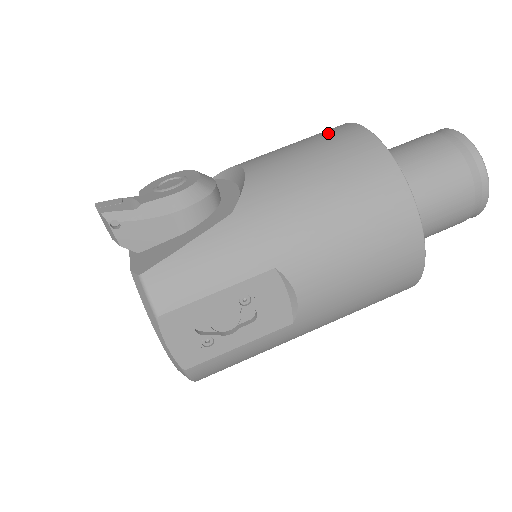
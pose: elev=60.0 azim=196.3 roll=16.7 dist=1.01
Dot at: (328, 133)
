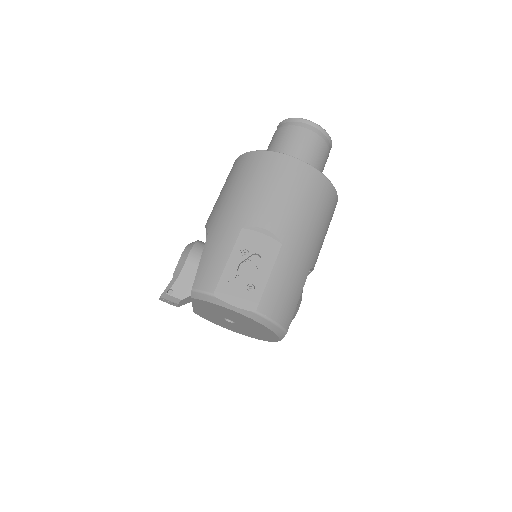
Dot at: occluded
